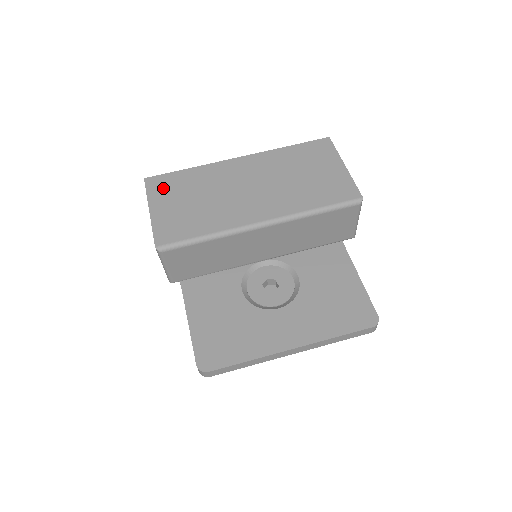
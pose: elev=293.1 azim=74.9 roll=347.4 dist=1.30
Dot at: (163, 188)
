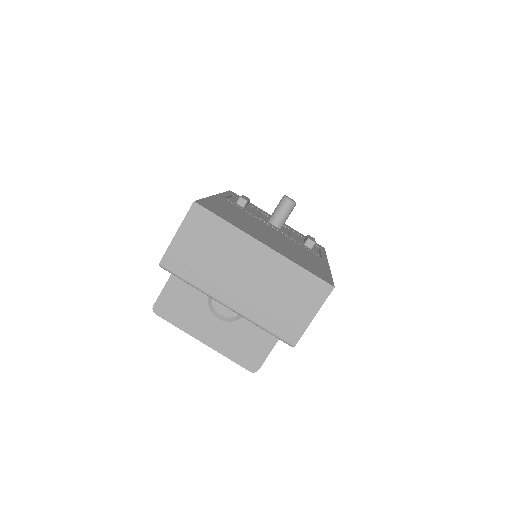
Dot at: (198, 223)
